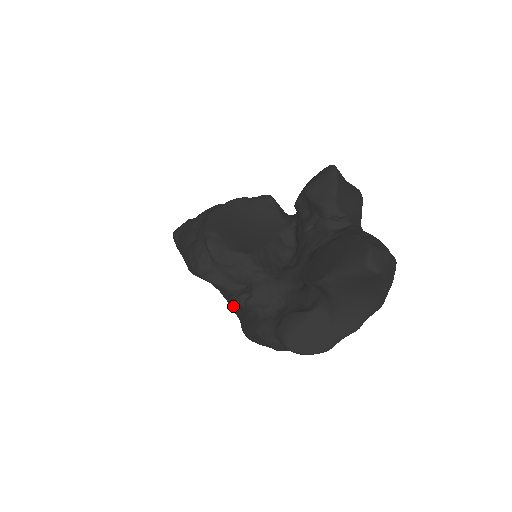
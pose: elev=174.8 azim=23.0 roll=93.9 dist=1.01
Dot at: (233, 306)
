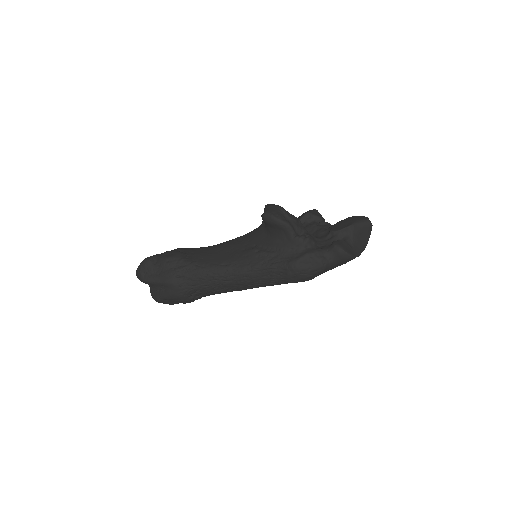
Dot at: (271, 261)
